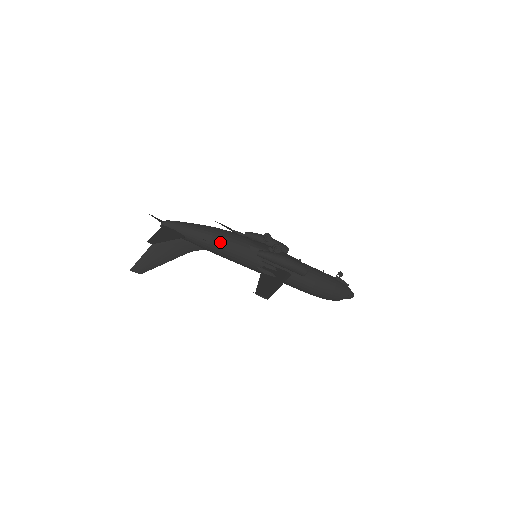
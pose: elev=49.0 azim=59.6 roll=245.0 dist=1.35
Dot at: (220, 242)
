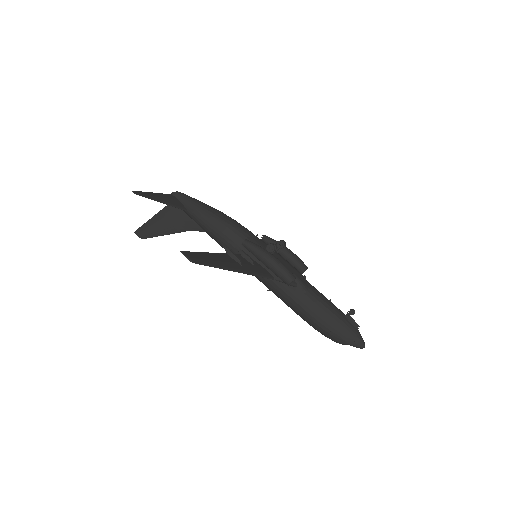
Dot at: (217, 225)
